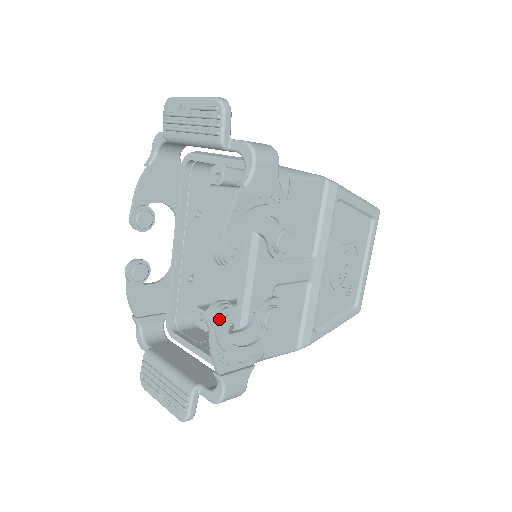
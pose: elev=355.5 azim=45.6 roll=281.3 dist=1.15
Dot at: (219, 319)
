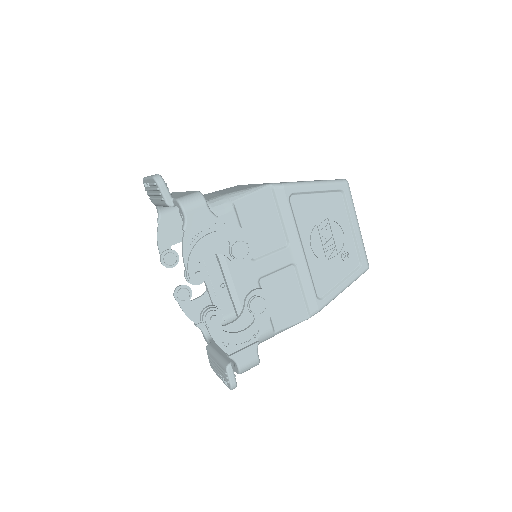
Dot at: (207, 320)
